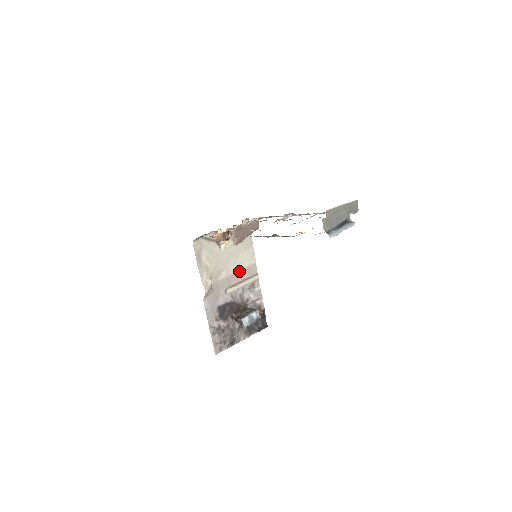
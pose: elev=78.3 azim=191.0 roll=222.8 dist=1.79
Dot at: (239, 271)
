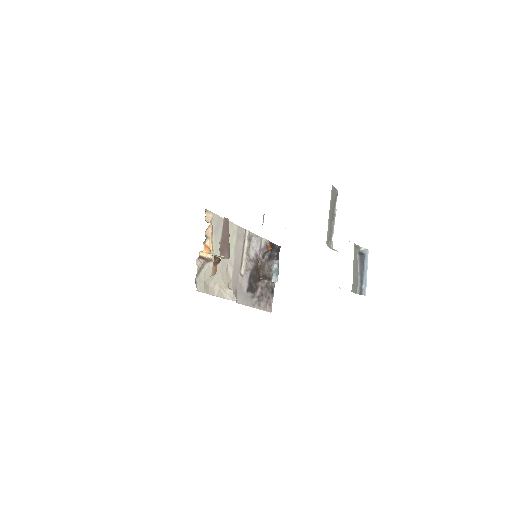
Dot at: (235, 250)
